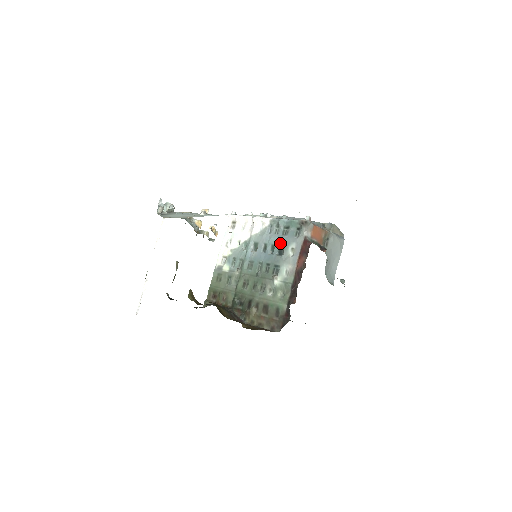
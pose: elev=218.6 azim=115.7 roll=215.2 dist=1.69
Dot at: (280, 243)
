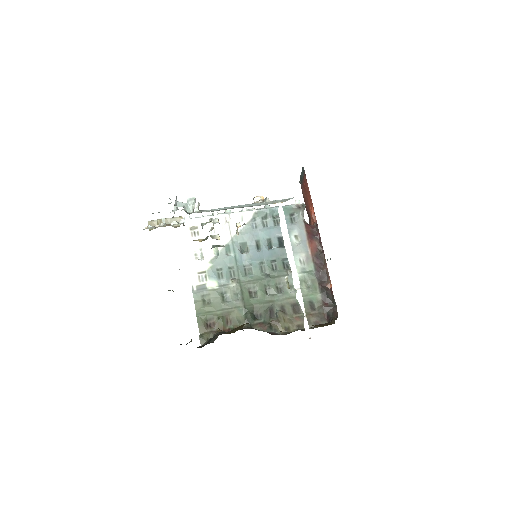
Dot at: (277, 235)
